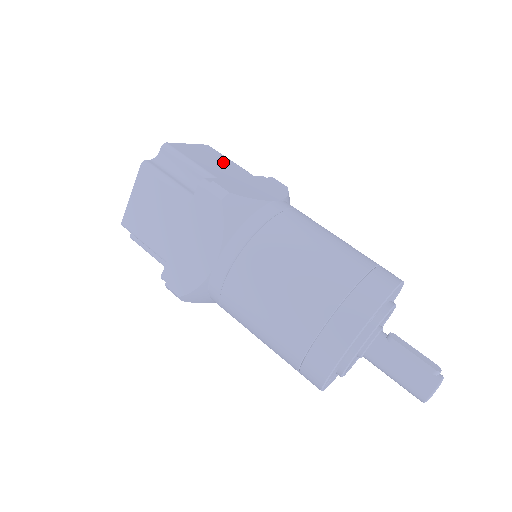
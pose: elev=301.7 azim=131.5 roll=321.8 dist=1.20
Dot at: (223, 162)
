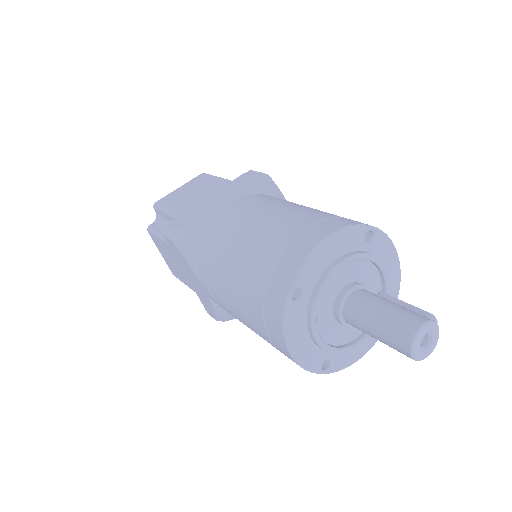
Dot at: occluded
